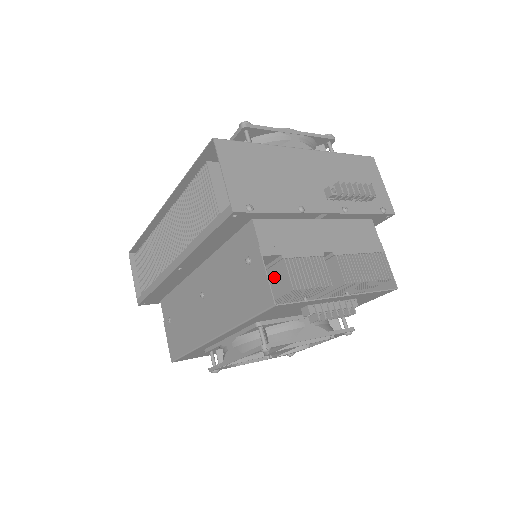
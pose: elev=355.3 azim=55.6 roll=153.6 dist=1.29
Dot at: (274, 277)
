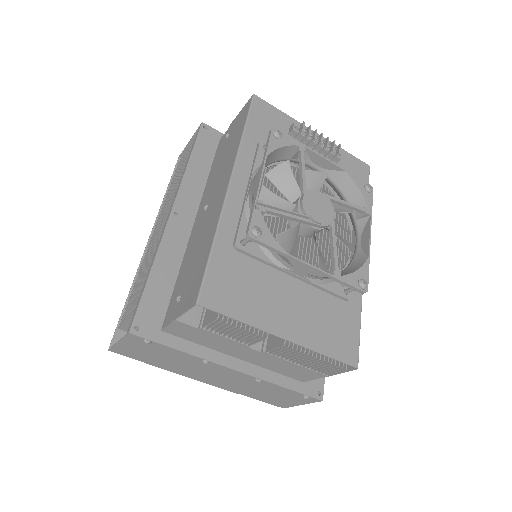
Dot at: occluded
